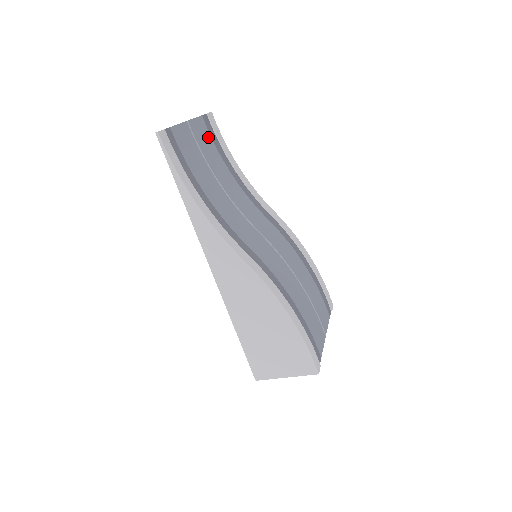
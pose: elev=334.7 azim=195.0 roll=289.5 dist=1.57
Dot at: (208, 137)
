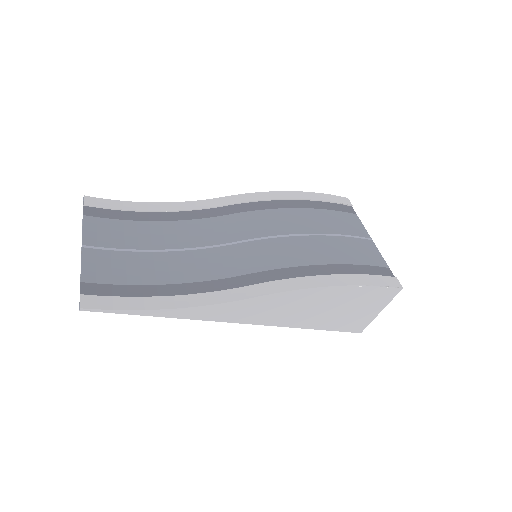
Dot at: (110, 224)
